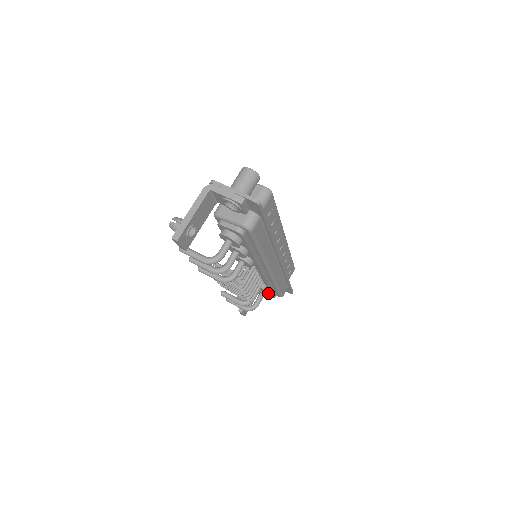
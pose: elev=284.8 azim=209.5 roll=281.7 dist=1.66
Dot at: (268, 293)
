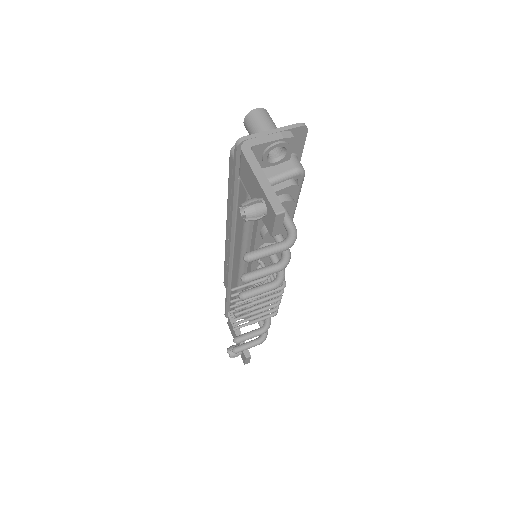
Dot at: occluded
